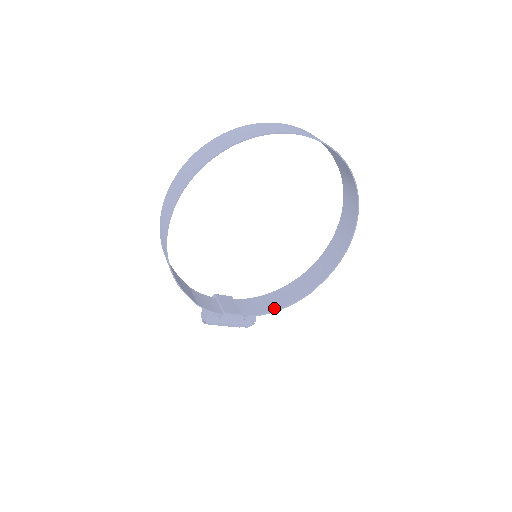
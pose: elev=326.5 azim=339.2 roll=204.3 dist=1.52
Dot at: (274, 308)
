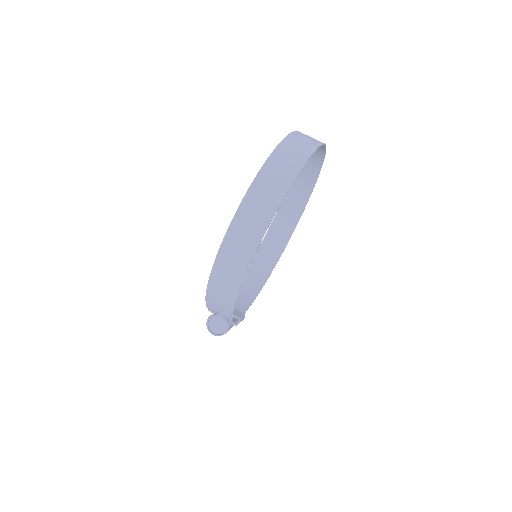
Dot at: (252, 298)
